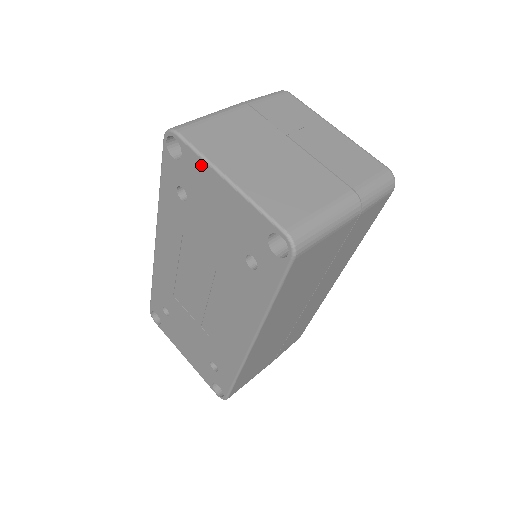
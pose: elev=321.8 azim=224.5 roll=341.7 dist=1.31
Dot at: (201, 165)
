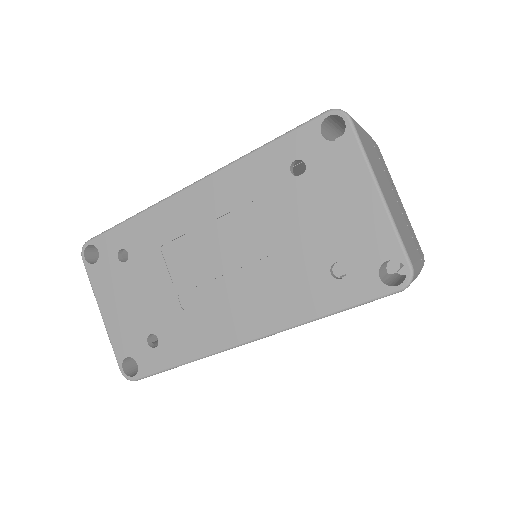
Dot at: (358, 162)
